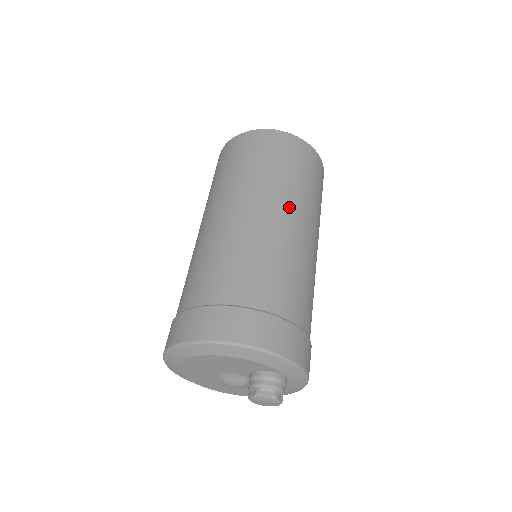
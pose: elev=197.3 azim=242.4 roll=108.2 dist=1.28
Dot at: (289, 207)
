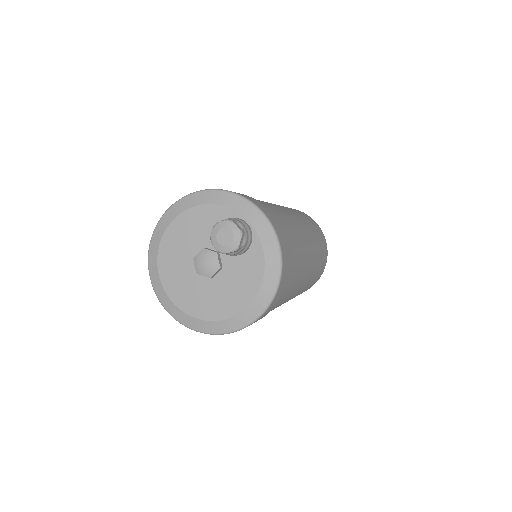
Dot at: occluded
